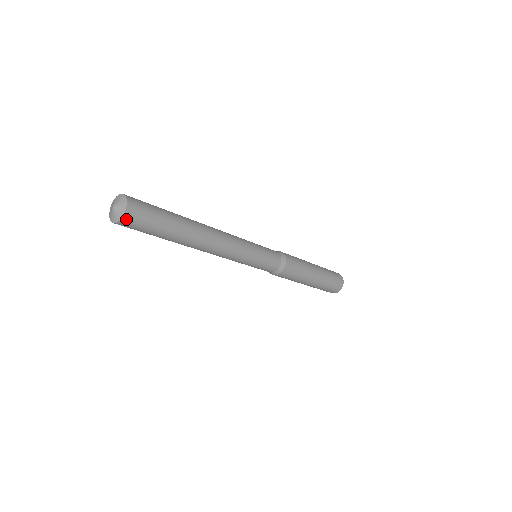
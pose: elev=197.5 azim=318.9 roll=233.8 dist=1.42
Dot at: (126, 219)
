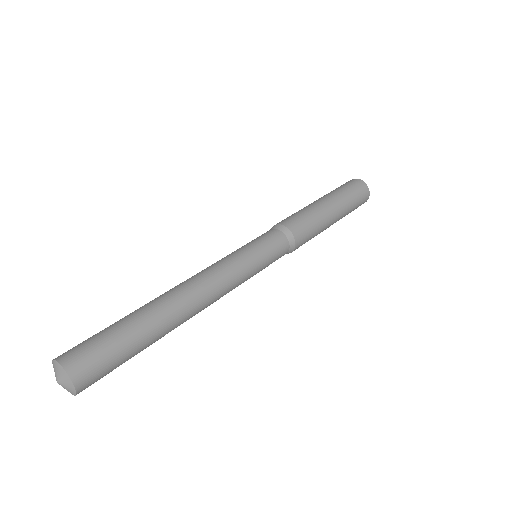
Dot at: (81, 384)
